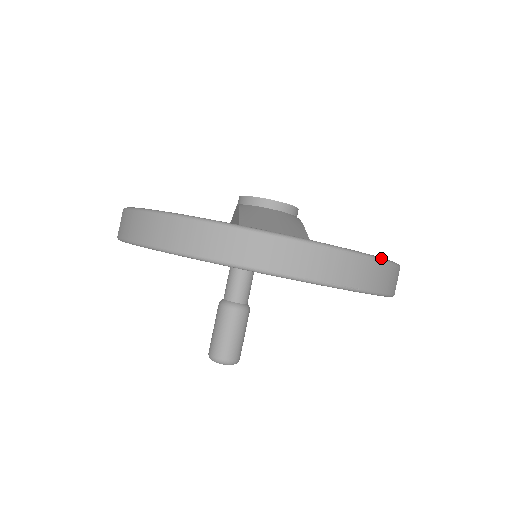
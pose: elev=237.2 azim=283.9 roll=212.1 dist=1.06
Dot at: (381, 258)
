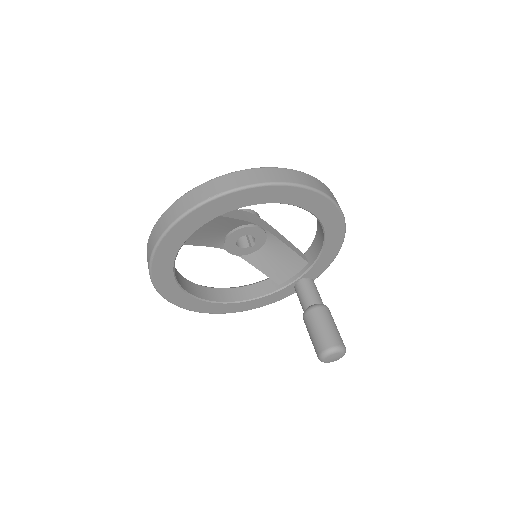
Dot at: (234, 172)
